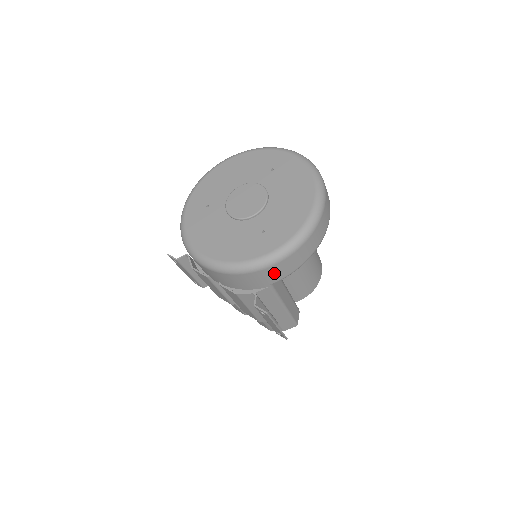
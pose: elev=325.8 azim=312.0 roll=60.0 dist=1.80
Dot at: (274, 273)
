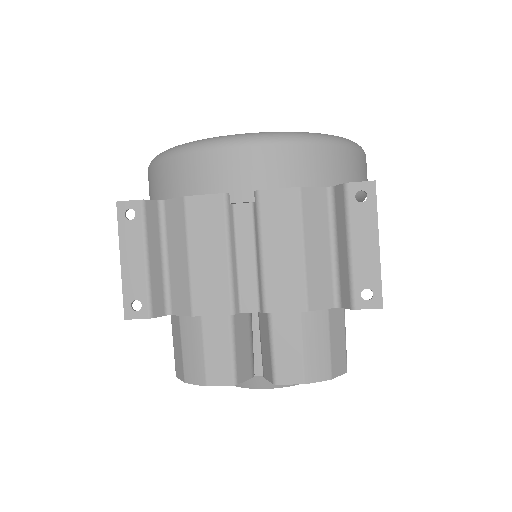
Dot at: (348, 168)
